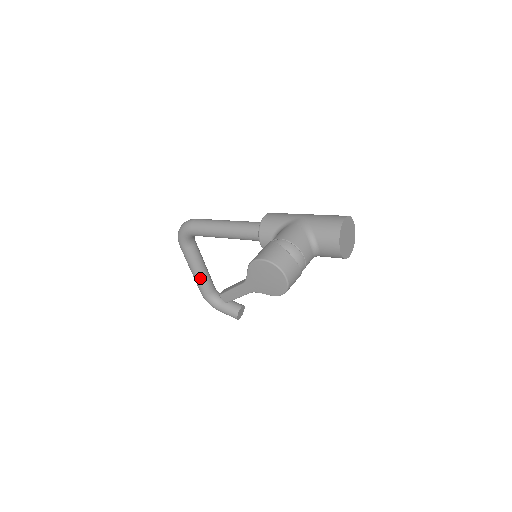
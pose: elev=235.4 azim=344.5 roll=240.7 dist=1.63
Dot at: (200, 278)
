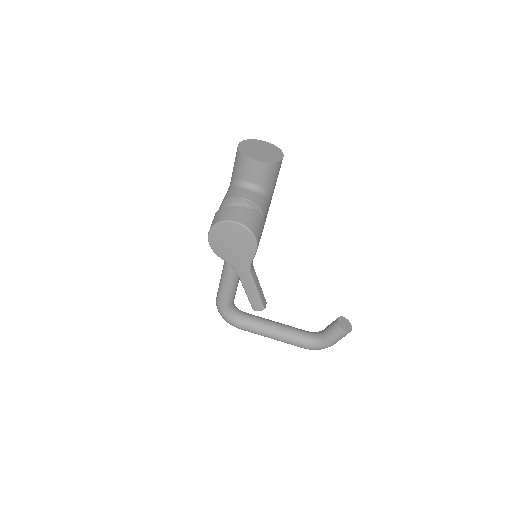
Dot at: (282, 335)
